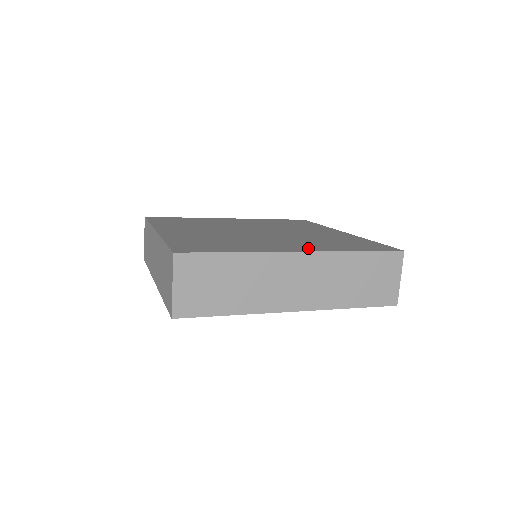
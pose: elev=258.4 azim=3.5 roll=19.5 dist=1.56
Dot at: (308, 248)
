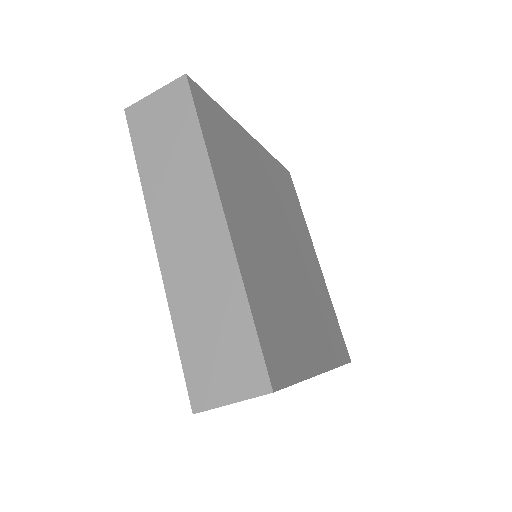
Dot at: (323, 355)
